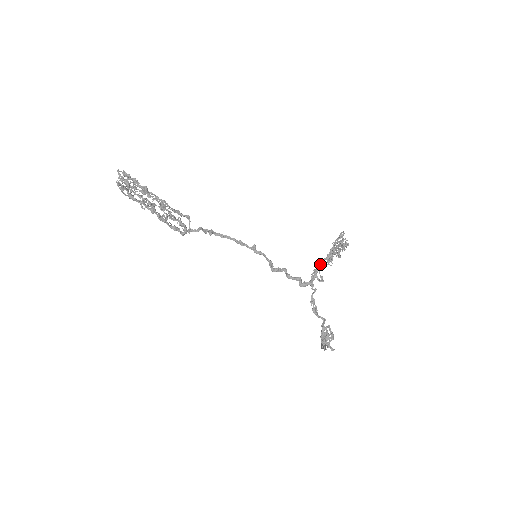
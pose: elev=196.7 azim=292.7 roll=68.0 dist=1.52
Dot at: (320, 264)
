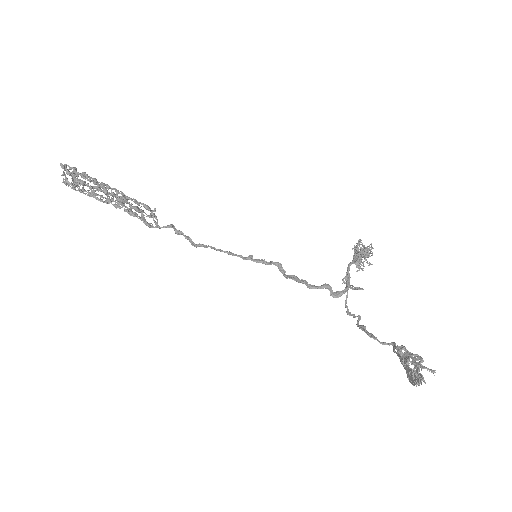
Dot at: (348, 269)
